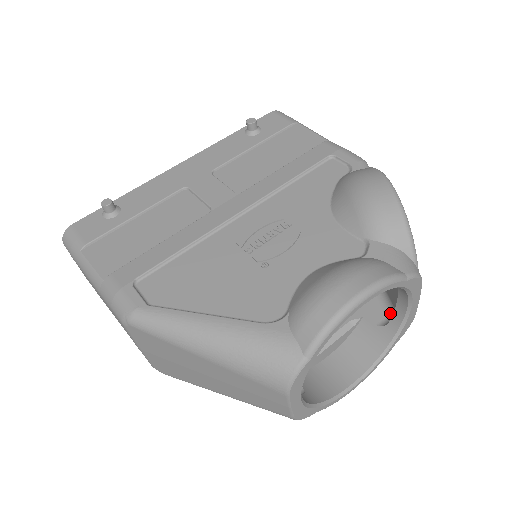
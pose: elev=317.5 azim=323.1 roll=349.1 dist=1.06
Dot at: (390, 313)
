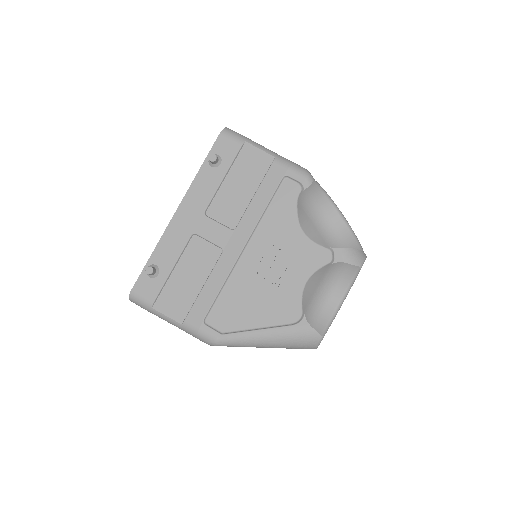
Dot at: occluded
